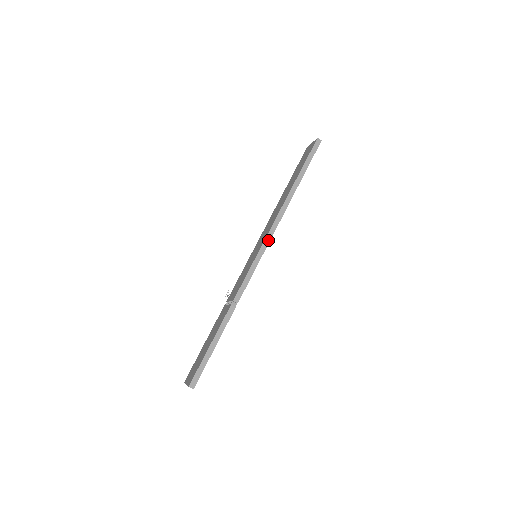
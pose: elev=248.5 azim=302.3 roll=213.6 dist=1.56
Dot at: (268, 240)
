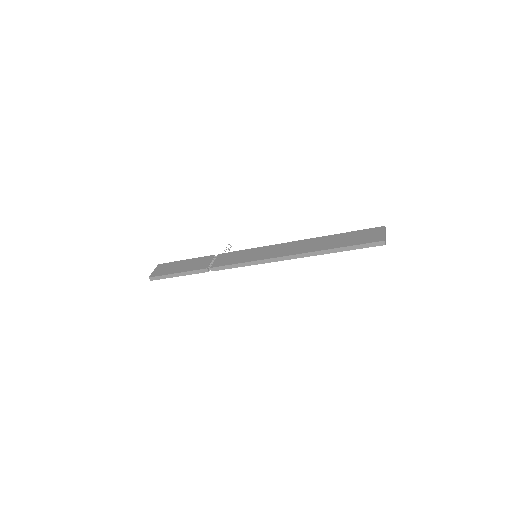
Dot at: (267, 261)
